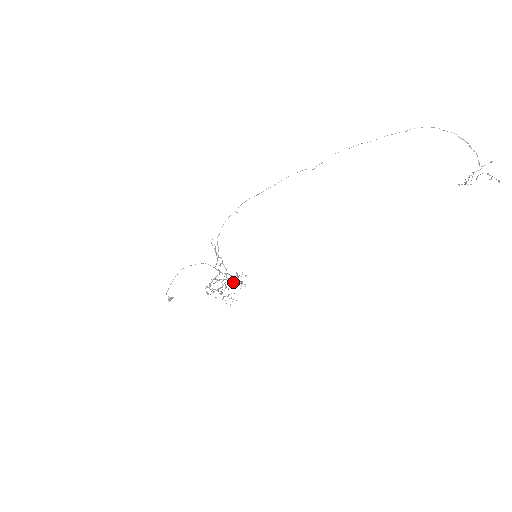
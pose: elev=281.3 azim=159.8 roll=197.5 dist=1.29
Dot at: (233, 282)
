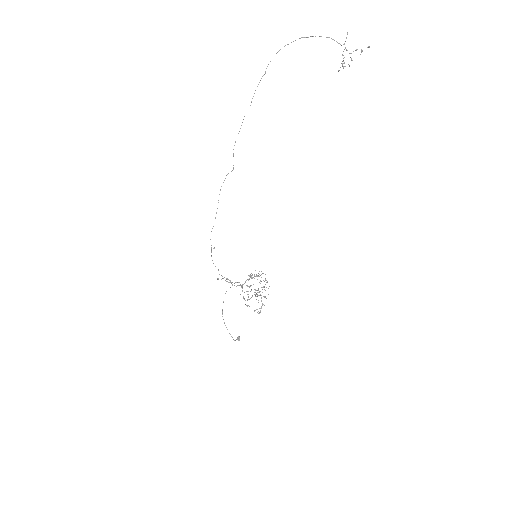
Dot at: (252, 278)
